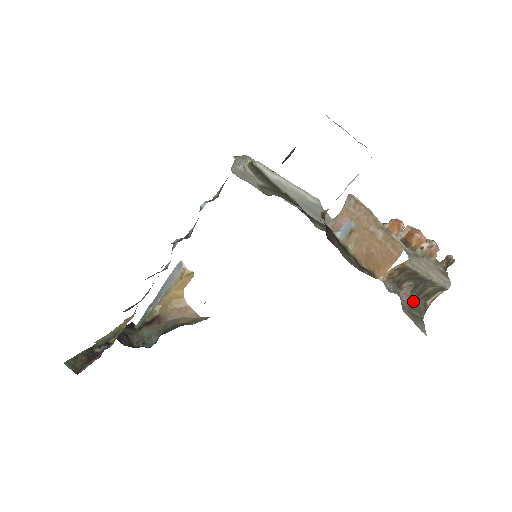
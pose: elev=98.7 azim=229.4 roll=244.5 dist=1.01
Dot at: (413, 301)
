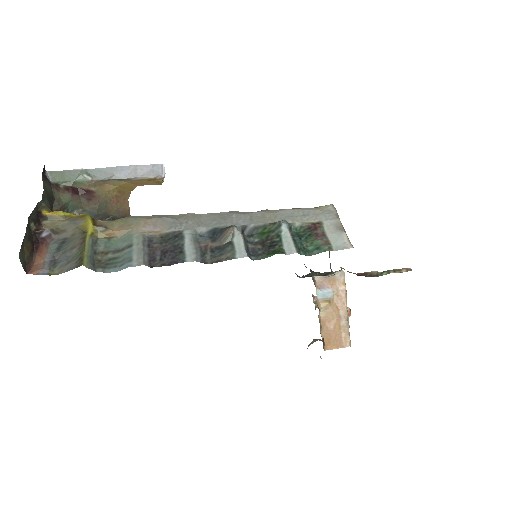
Dot at: occluded
